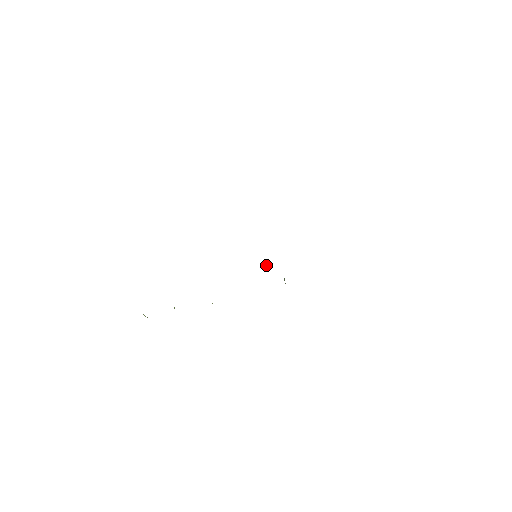
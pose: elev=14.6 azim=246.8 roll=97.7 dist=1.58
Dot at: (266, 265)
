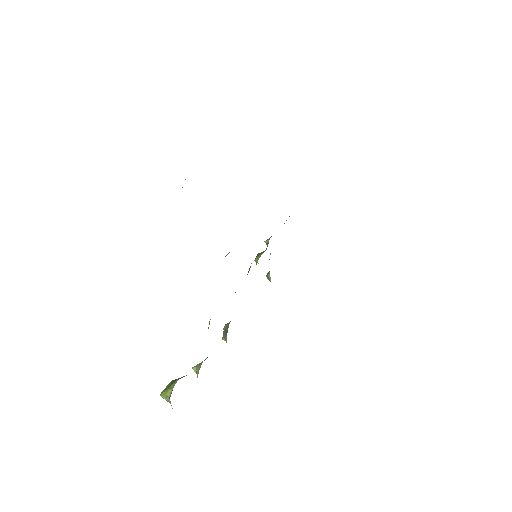
Dot at: (254, 260)
